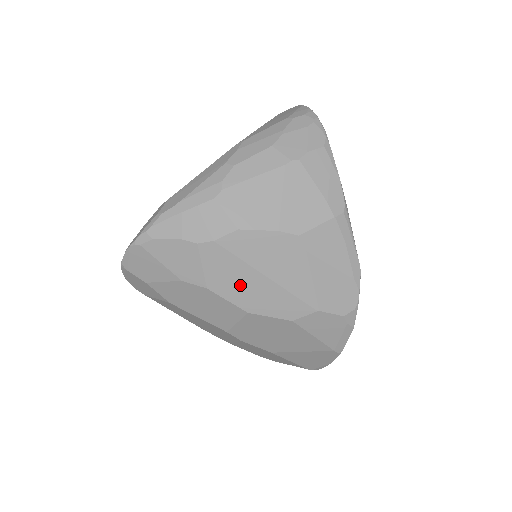
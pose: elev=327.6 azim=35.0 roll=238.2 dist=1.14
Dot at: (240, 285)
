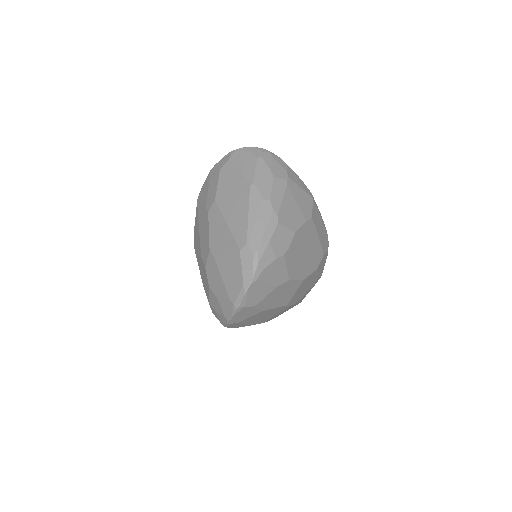
Dot at: (300, 266)
